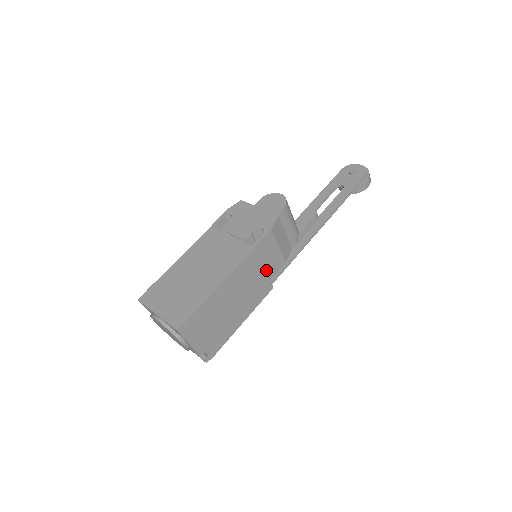
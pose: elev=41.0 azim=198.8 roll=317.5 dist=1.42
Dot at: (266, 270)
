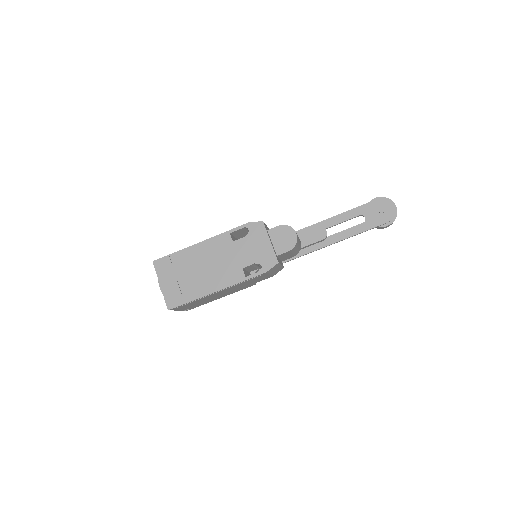
Dot at: (253, 282)
